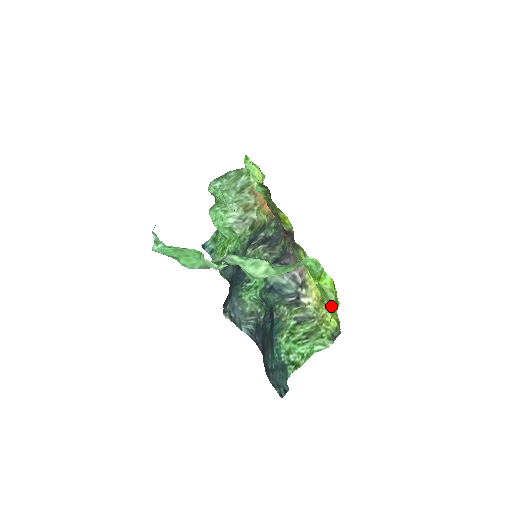
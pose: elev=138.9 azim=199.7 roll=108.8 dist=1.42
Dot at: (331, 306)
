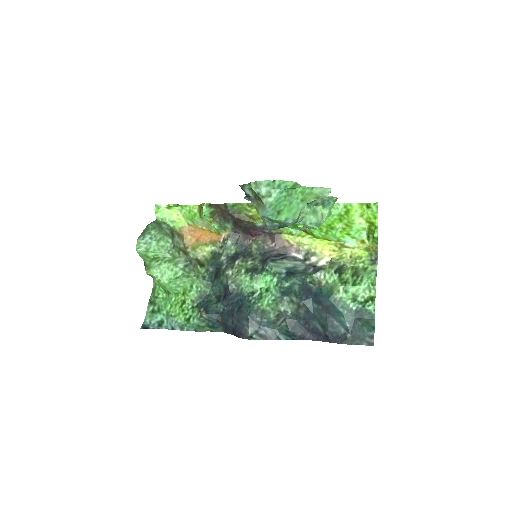
Dot at: (357, 239)
